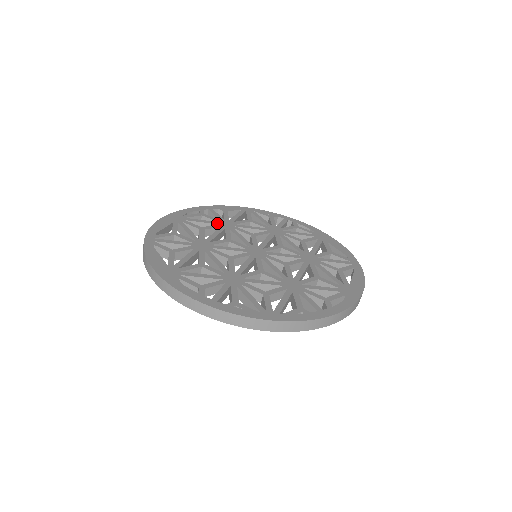
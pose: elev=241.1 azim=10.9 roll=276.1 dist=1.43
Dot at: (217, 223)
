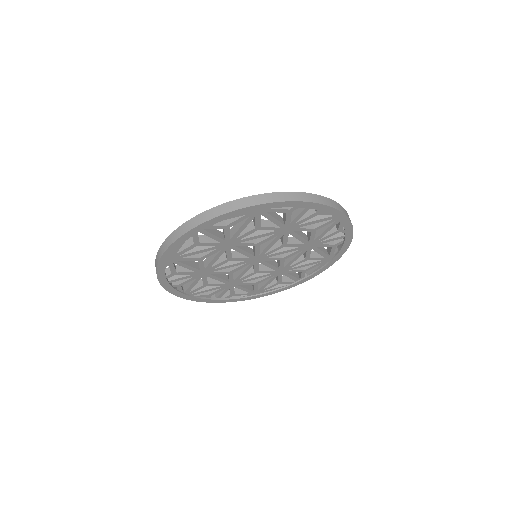
Dot at: (196, 263)
